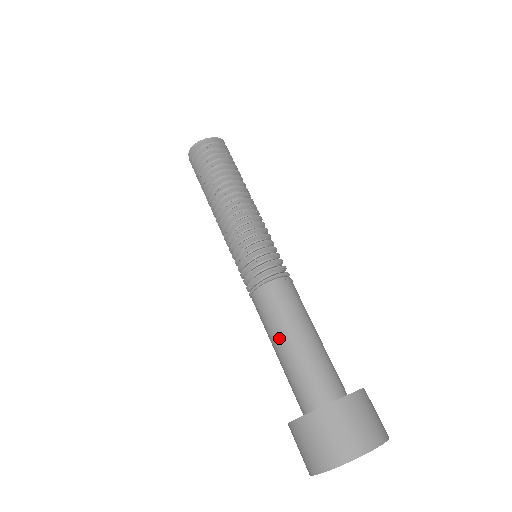
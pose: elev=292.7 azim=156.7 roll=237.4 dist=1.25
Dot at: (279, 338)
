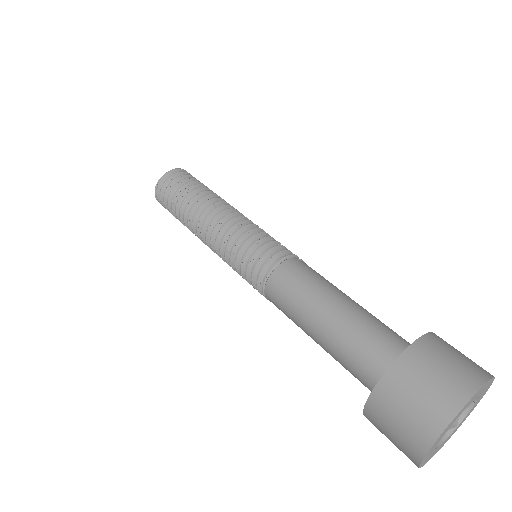
Dot at: (315, 313)
